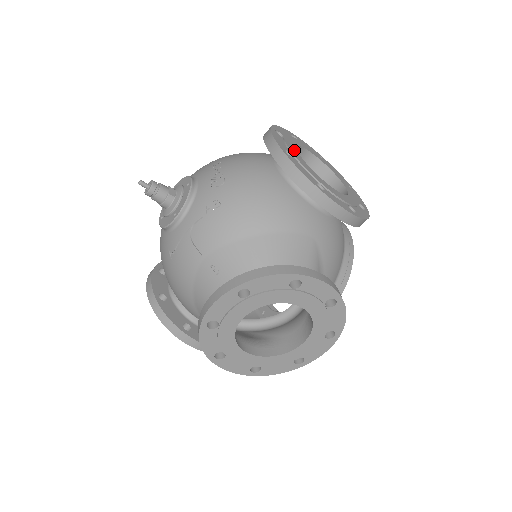
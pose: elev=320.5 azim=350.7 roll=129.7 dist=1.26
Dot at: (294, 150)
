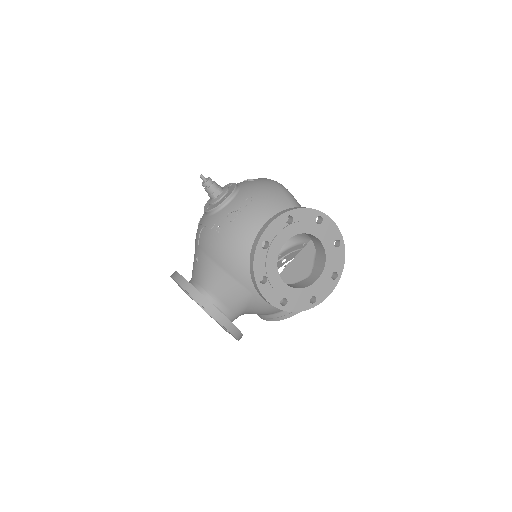
Dot at: (281, 241)
